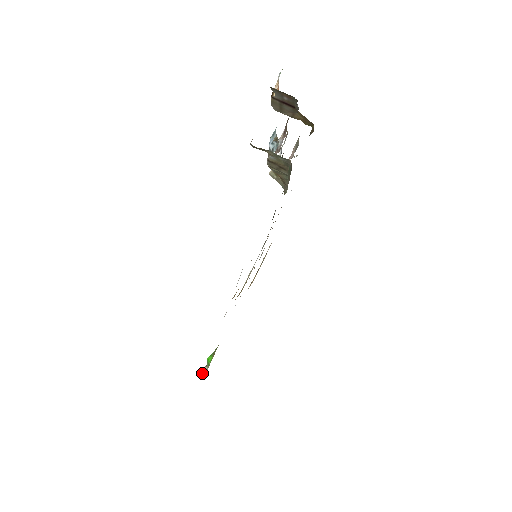
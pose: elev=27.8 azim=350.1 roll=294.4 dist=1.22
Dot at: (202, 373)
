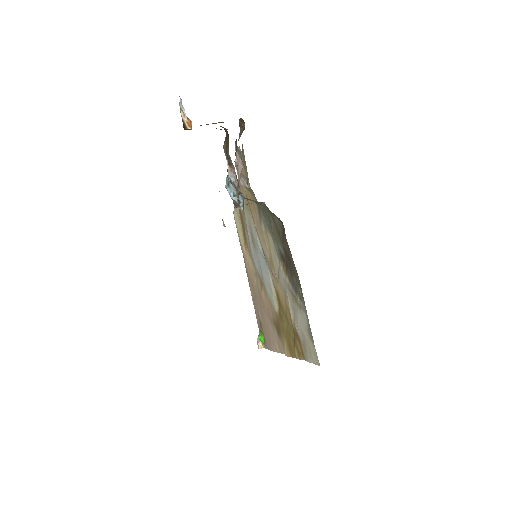
Dot at: occluded
